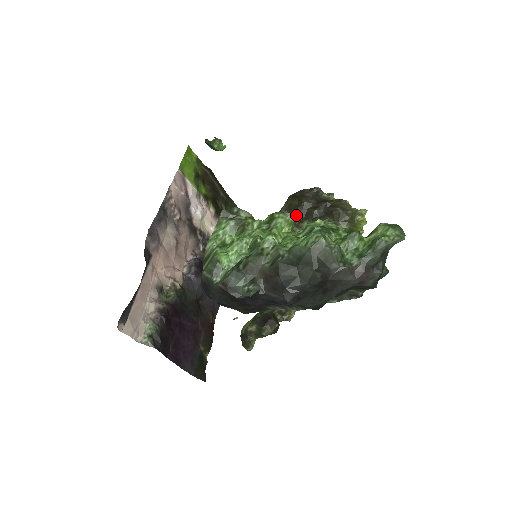
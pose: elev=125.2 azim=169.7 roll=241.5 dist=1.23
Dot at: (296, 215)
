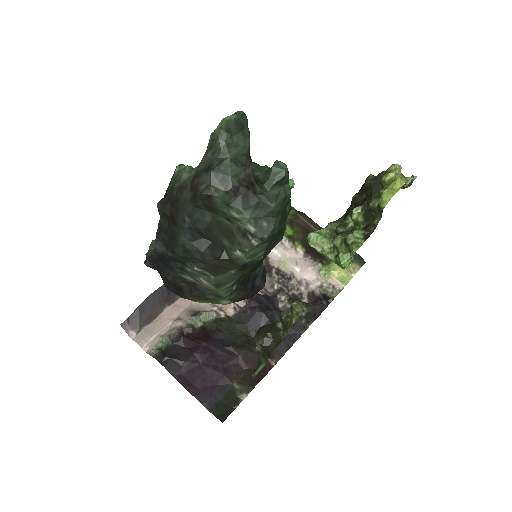
Dot at: occluded
